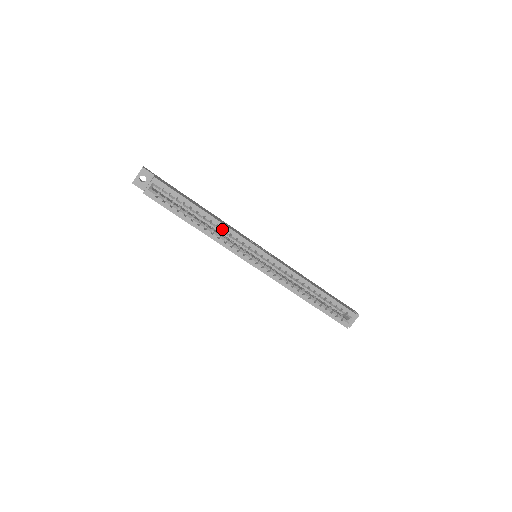
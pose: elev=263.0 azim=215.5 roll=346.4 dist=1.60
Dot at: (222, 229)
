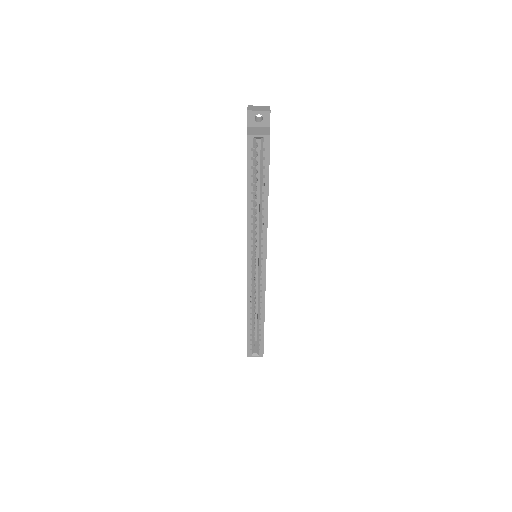
Dot at: (262, 222)
